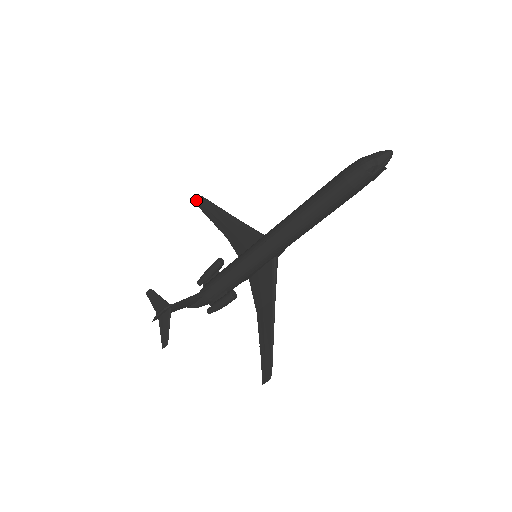
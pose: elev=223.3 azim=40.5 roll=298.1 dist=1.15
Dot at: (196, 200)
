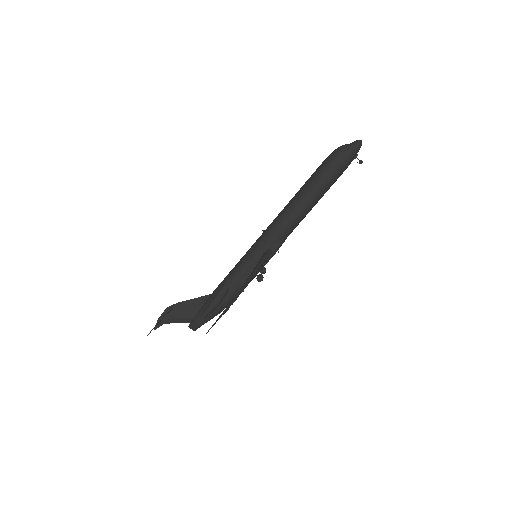
Dot at: occluded
